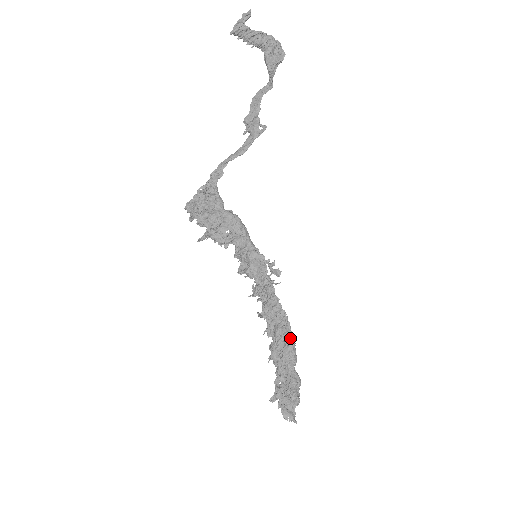
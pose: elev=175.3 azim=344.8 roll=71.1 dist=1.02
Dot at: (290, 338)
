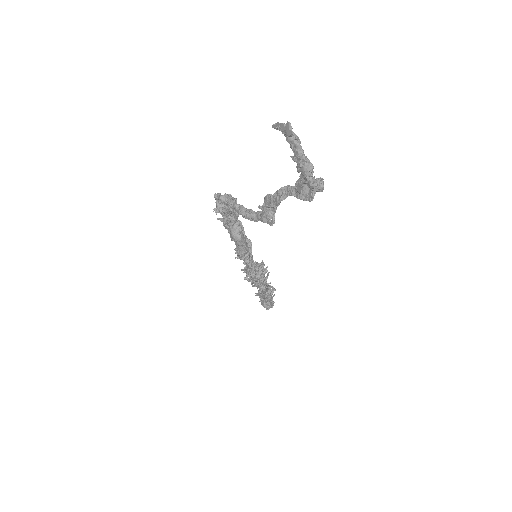
Dot at: (264, 297)
